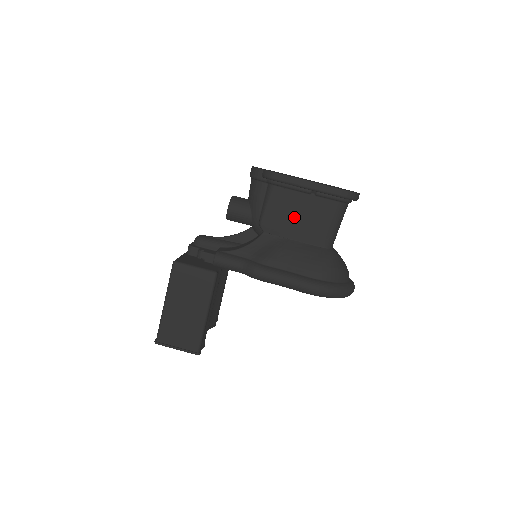
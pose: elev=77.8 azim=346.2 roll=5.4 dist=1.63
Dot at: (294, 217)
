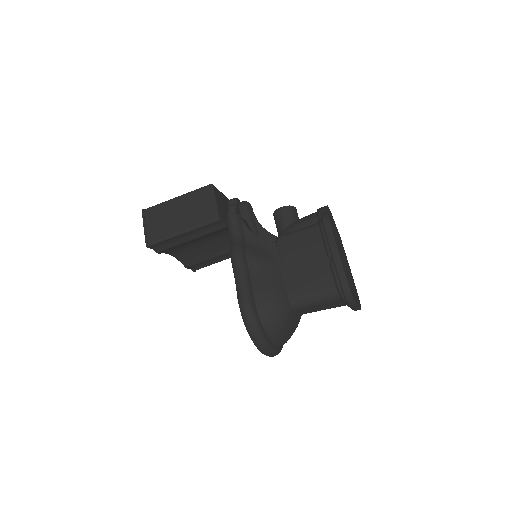
Dot at: (301, 258)
